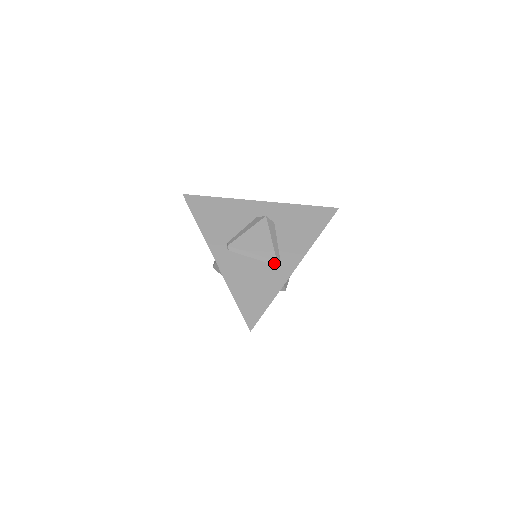
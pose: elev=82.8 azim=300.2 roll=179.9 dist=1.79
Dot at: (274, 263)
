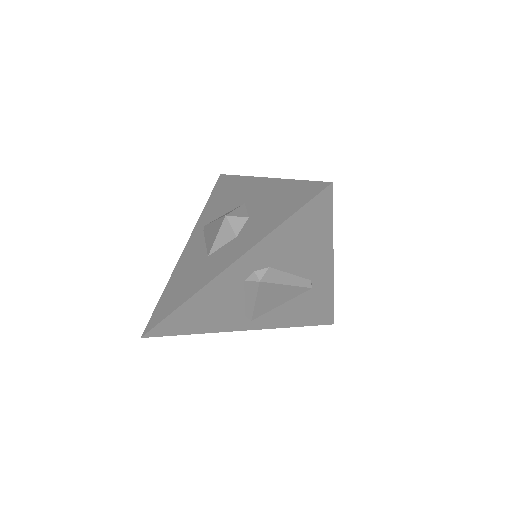
Dot at: (309, 289)
